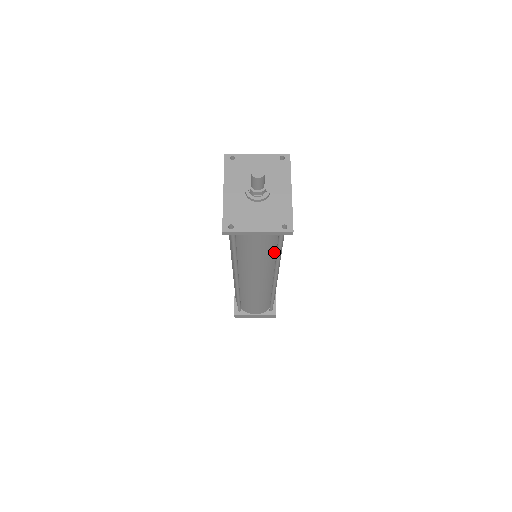
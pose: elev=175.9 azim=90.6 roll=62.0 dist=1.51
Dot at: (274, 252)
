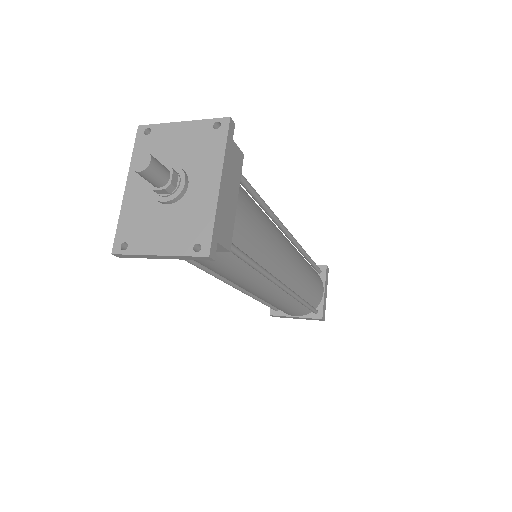
Dot at: (247, 264)
